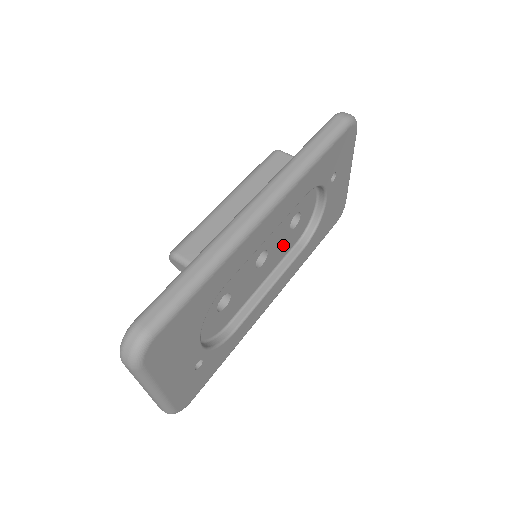
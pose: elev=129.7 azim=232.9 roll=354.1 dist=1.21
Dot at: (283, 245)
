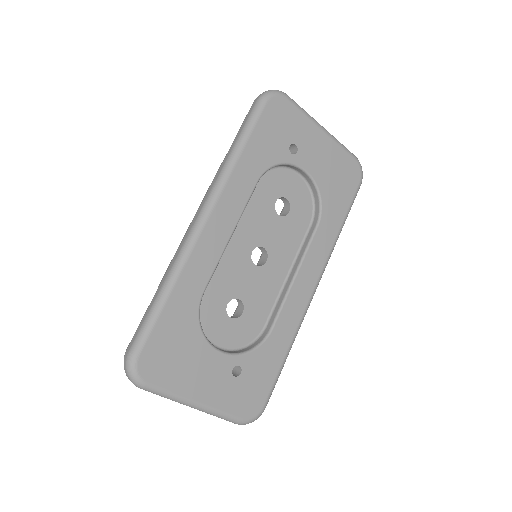
Dot at: (286, 233)
